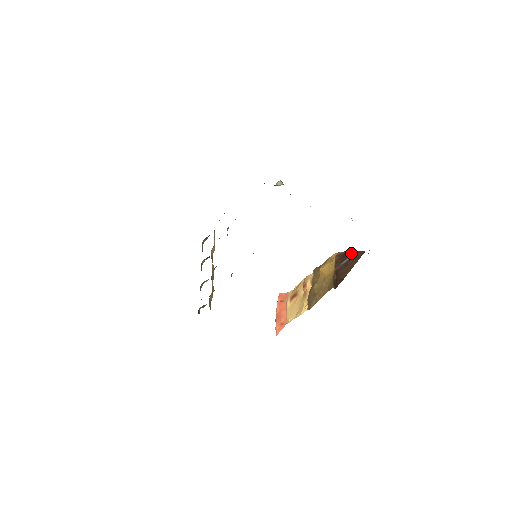
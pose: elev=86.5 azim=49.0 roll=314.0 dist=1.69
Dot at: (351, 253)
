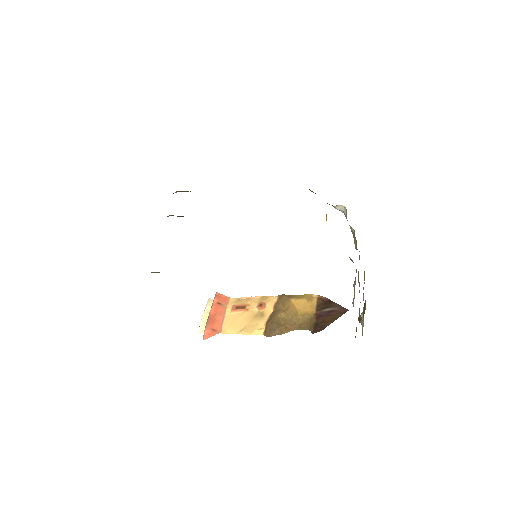
Dot at: (335, 304)
